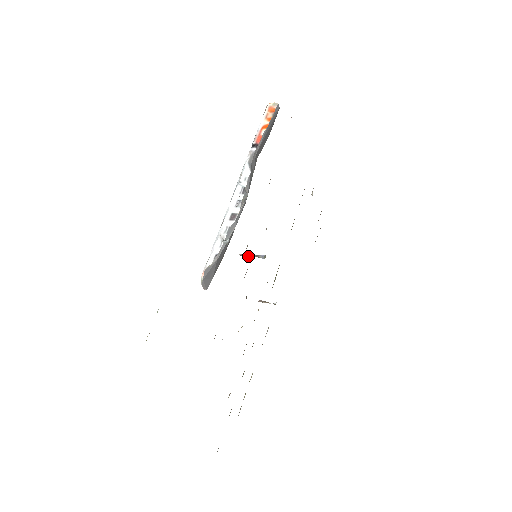
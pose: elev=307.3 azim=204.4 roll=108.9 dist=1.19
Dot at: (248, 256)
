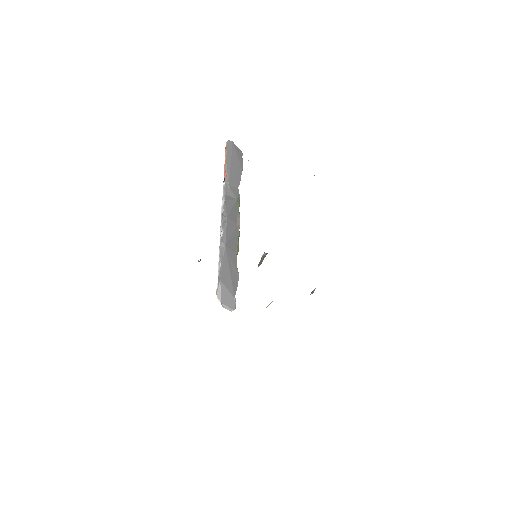
Dot at: (261, 262)
